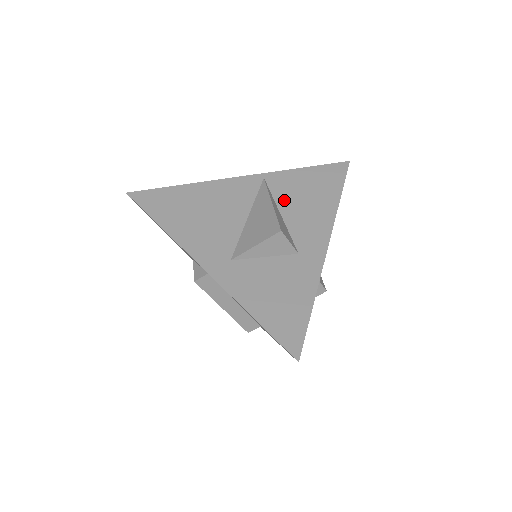
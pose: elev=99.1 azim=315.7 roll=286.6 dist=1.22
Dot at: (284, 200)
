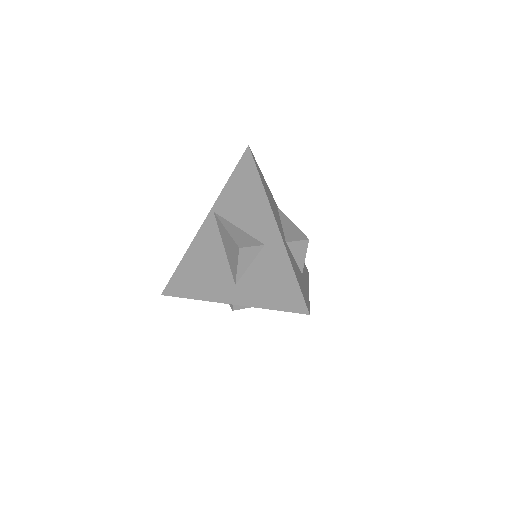
Dot at: (234, 216)
